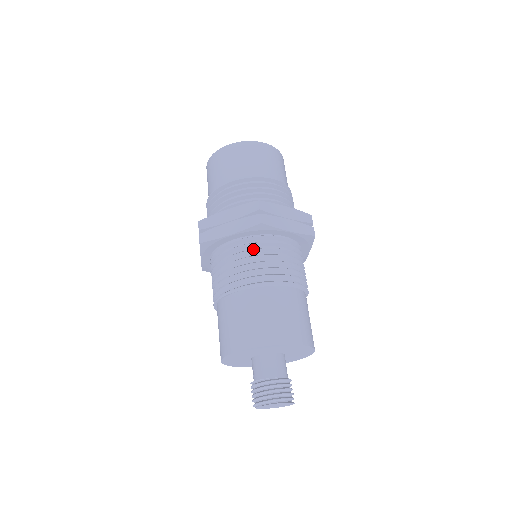
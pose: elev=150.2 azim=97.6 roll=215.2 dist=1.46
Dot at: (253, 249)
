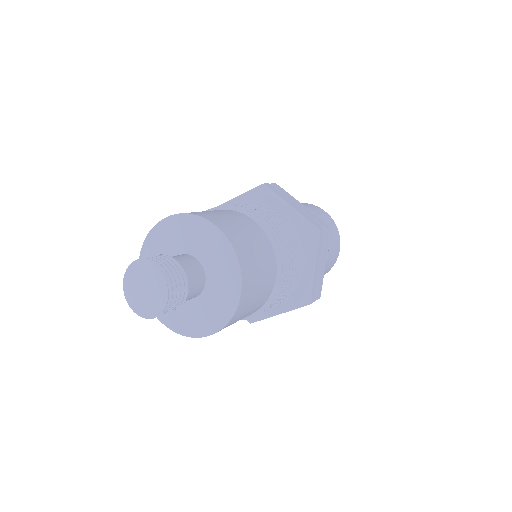
Dot at: occluded
